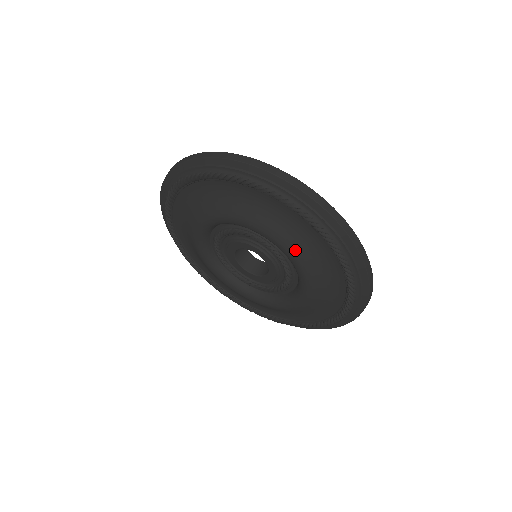
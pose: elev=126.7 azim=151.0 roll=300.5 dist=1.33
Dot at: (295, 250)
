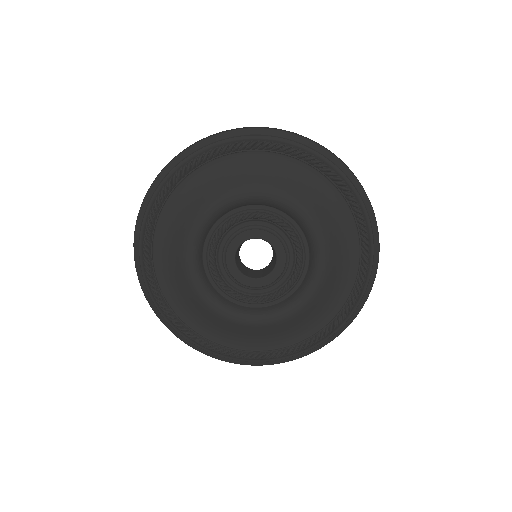
Dot at: (267, 185)
